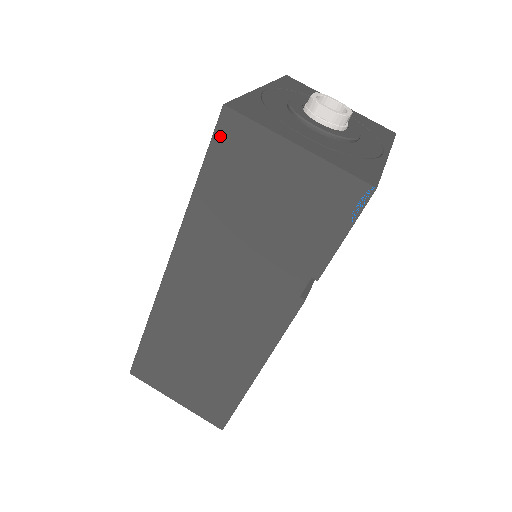
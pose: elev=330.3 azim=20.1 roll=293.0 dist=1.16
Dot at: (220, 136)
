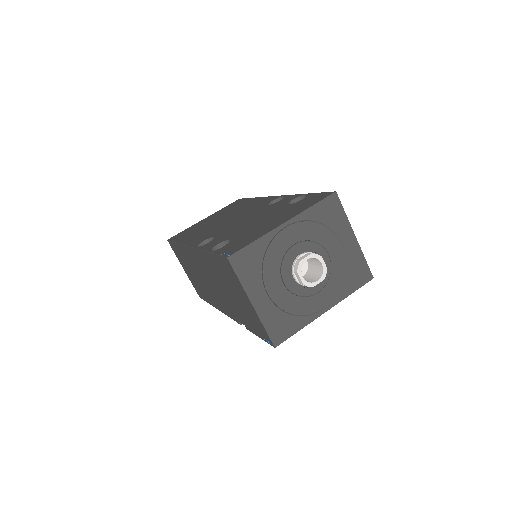
Dot at: (223, 260)
